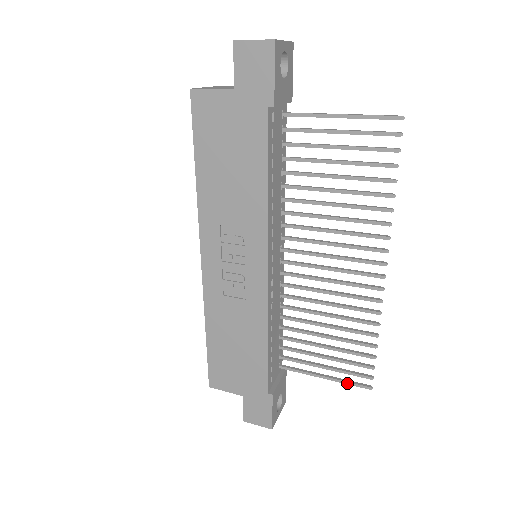
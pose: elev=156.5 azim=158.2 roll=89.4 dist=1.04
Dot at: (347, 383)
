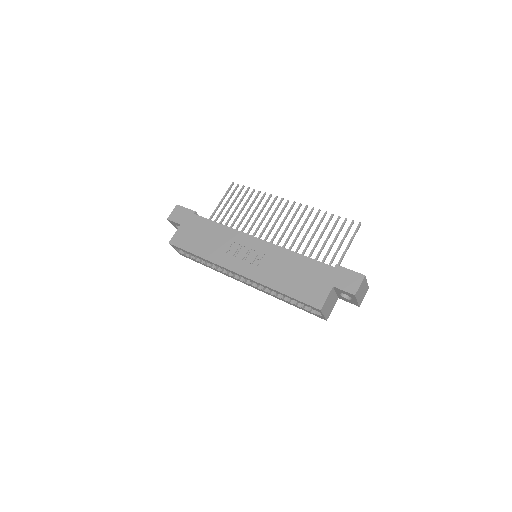
Dot at: (354, 235)
